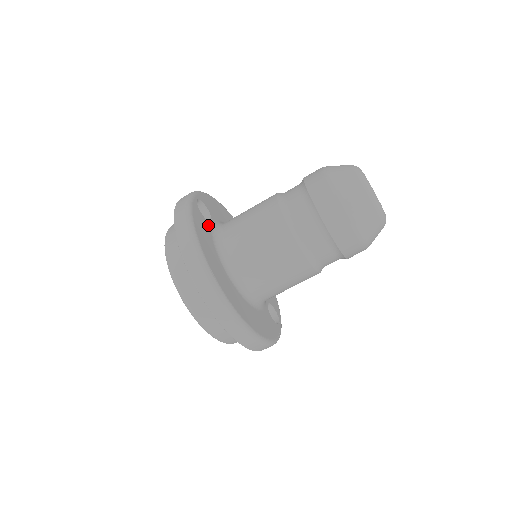
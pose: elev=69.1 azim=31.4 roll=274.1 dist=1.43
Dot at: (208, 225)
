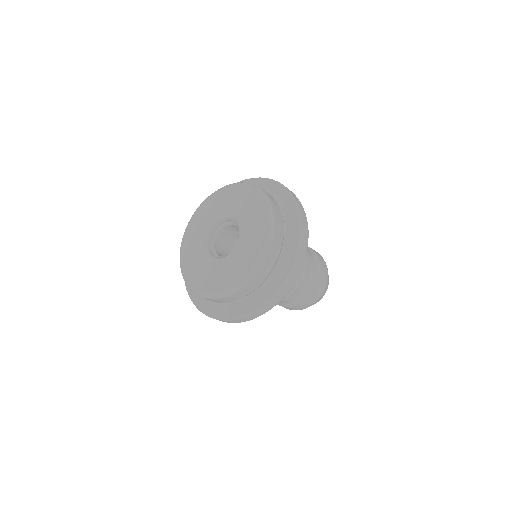
Dot at: occluded
